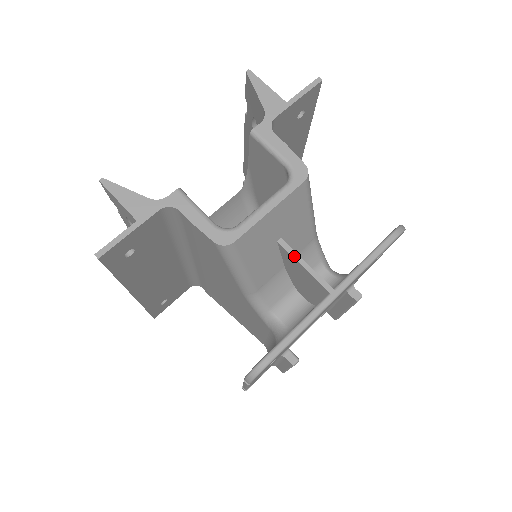
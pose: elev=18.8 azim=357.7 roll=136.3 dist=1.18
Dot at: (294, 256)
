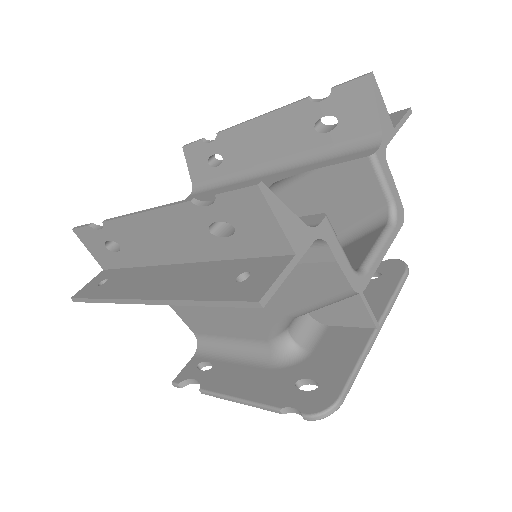
Dot at: occluded
